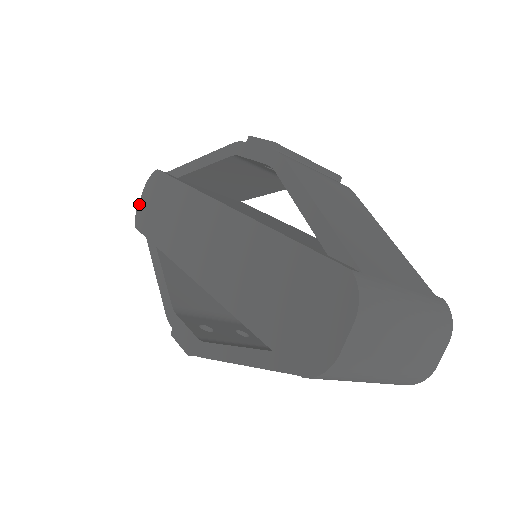
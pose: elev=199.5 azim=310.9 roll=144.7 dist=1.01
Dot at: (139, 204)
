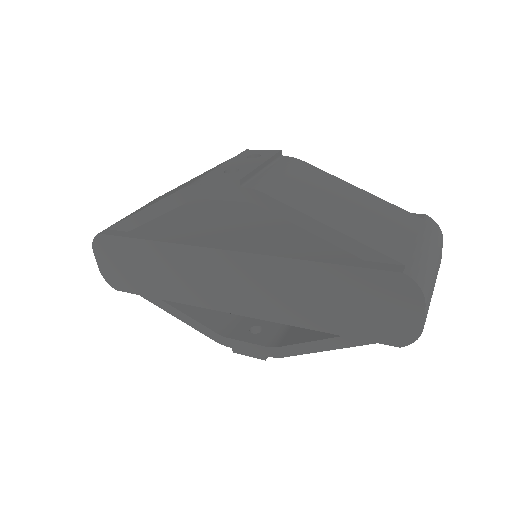
Dot at: (101, 269)
